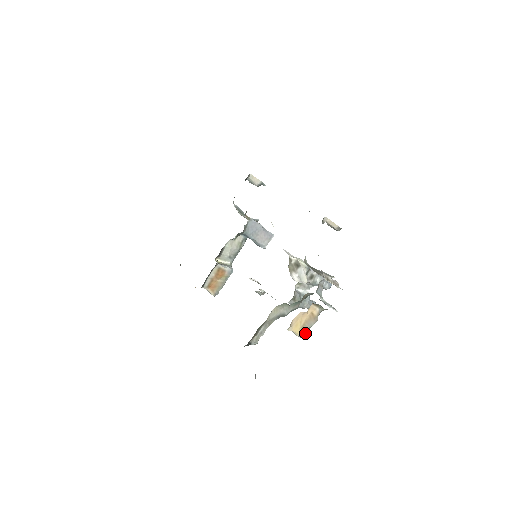
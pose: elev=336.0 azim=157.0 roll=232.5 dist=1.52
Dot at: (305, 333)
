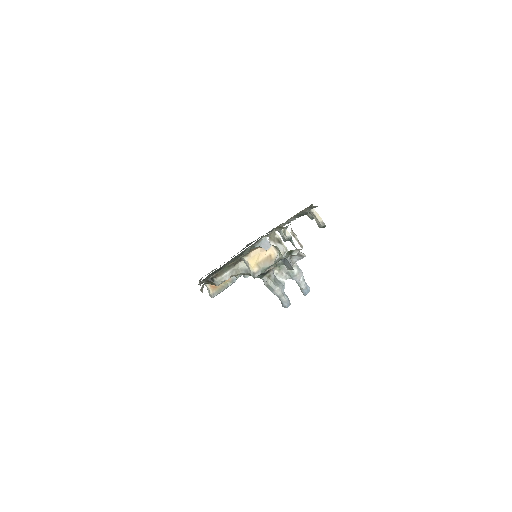
Dot at: (259, 271)
